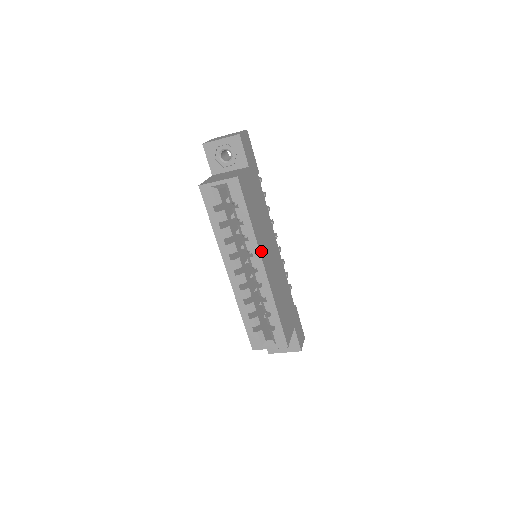
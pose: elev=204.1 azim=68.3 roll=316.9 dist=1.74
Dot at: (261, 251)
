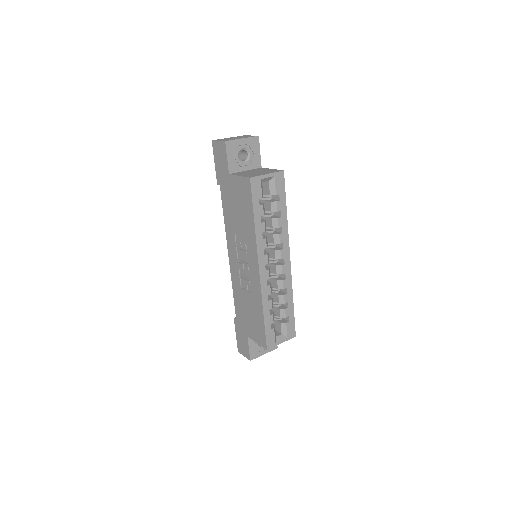
Dot at: occluded
